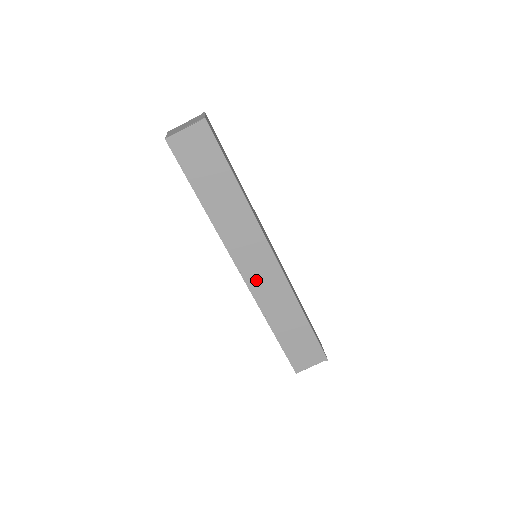
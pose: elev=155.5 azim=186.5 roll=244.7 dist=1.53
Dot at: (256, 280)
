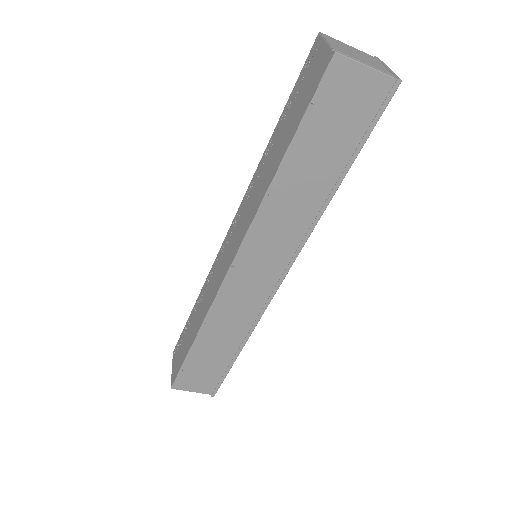
Dot at: (237, 286)
